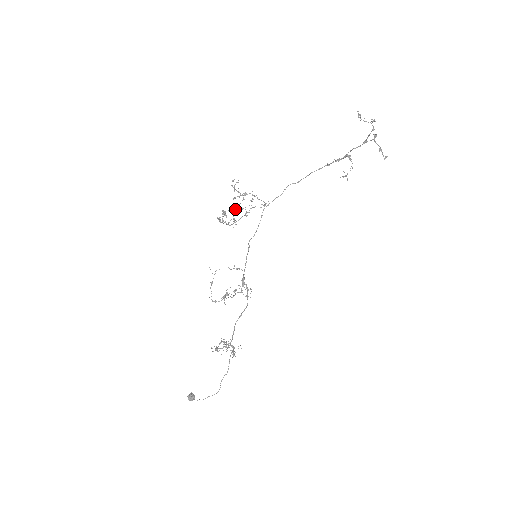
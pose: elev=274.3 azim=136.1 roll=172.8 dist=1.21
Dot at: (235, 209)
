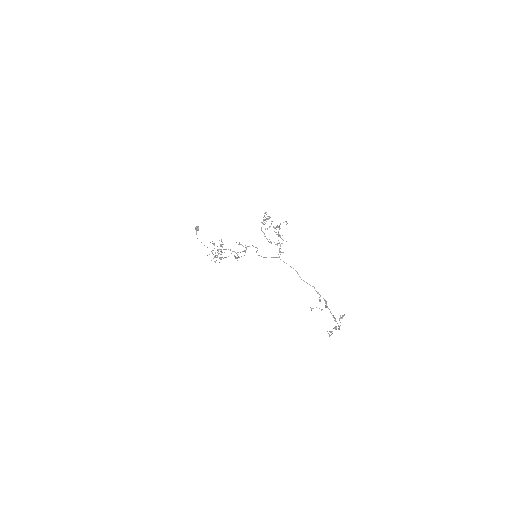
Dot at: occluded
